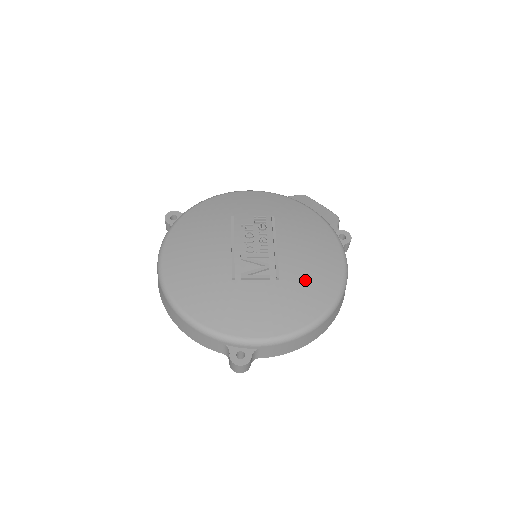
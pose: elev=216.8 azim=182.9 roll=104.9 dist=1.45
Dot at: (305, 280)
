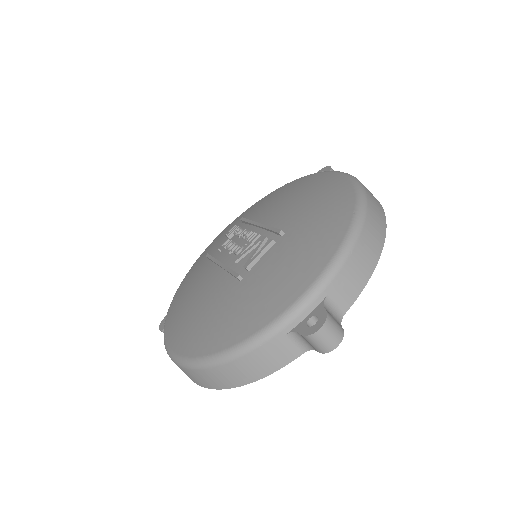
Dot at: (310, 210)
